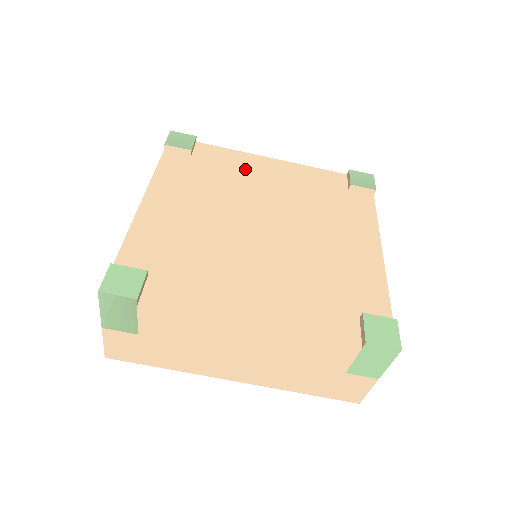
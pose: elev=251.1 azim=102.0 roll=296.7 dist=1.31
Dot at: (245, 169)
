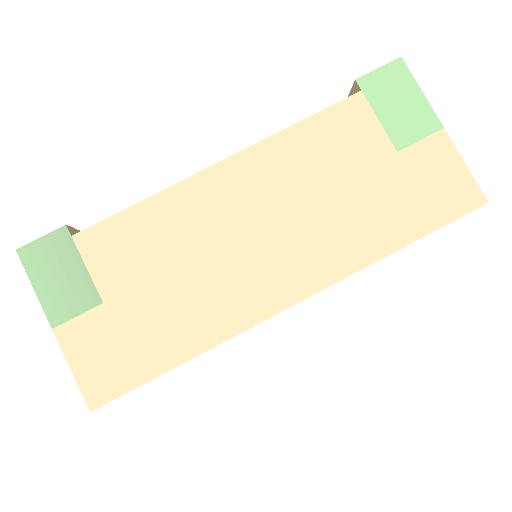
Dot at: occluded
